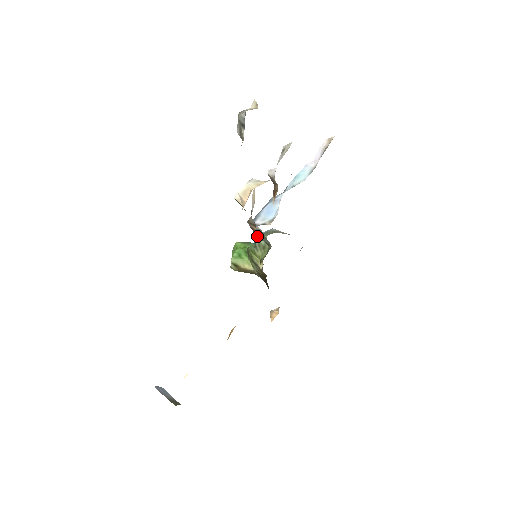
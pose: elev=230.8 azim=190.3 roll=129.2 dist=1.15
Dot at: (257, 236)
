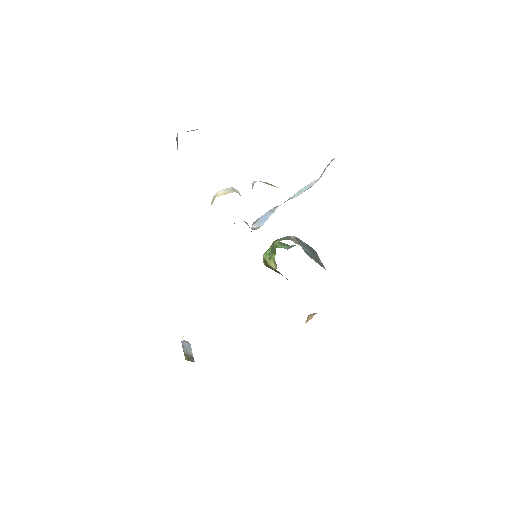
Dot at: (277, 239)
